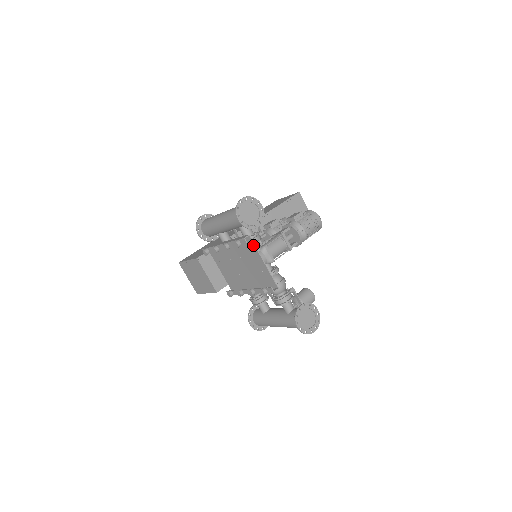
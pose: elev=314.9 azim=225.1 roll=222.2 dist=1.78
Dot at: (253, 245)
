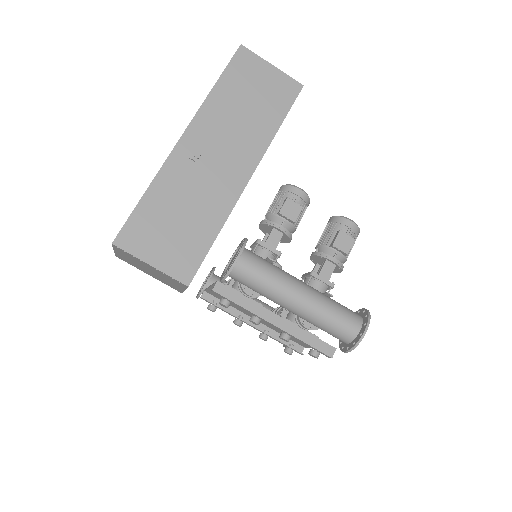
Dot at: occluded
